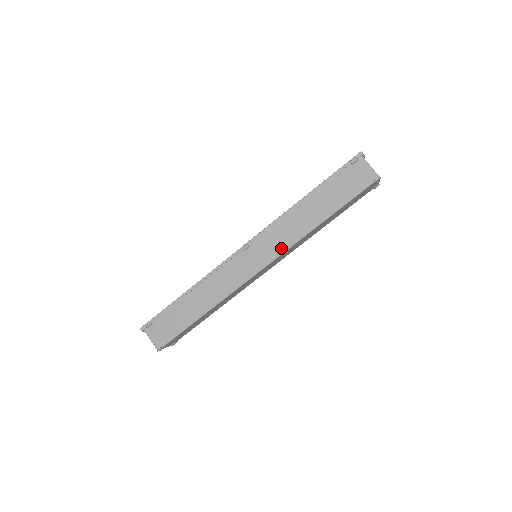
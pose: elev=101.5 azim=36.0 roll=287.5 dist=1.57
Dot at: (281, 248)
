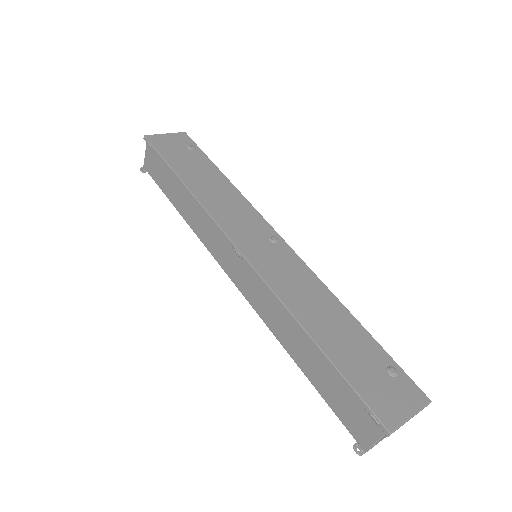
Dot at: (254, 302)
